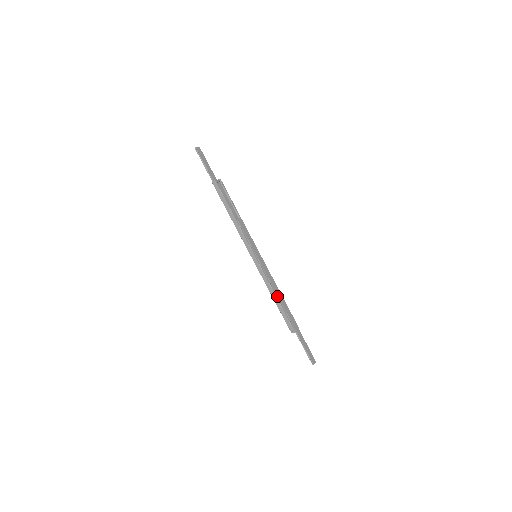
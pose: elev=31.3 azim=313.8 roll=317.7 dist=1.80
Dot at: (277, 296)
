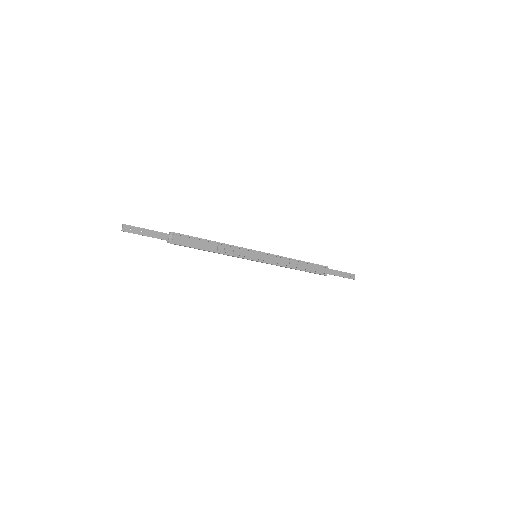
Dot at: (296, 267)
